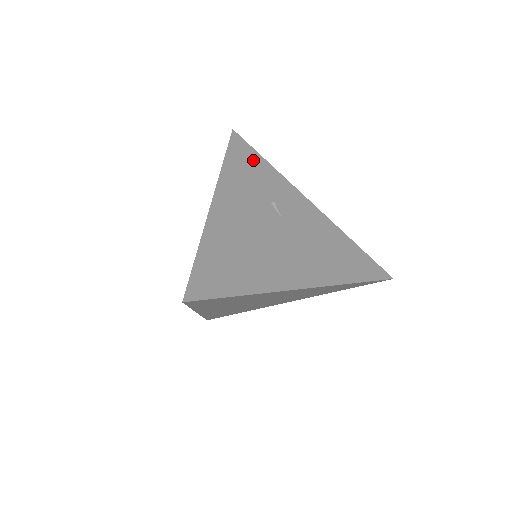
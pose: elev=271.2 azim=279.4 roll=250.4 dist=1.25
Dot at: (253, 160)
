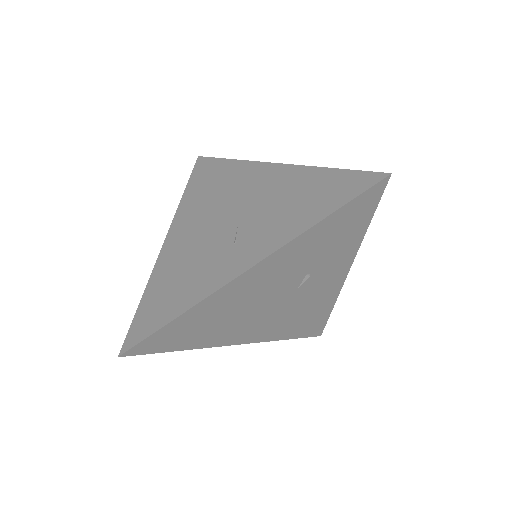
Dot at: (355, 223)
